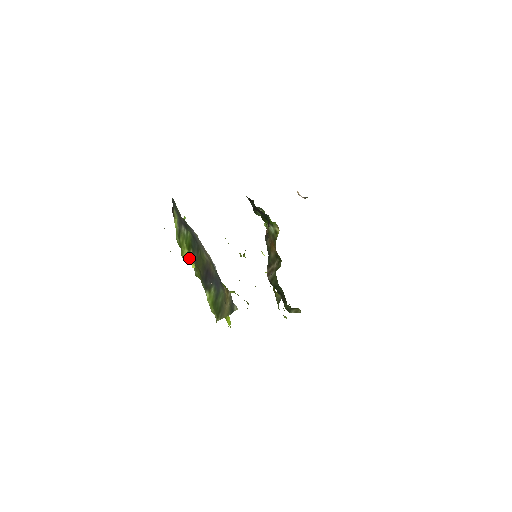
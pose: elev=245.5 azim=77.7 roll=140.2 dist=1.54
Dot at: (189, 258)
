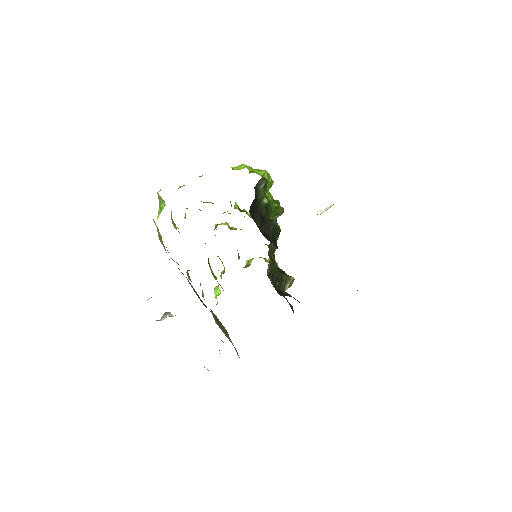
Dot at: occluded
